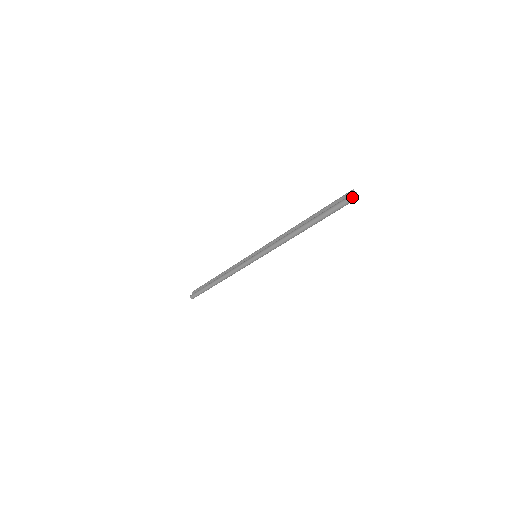
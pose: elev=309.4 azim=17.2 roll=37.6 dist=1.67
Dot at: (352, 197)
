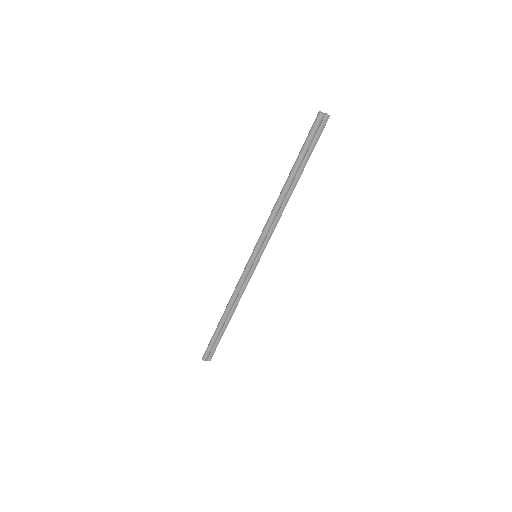
Dot at: (319, 111)
